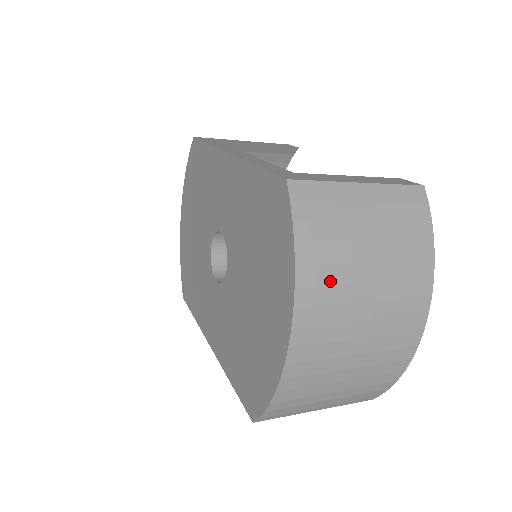
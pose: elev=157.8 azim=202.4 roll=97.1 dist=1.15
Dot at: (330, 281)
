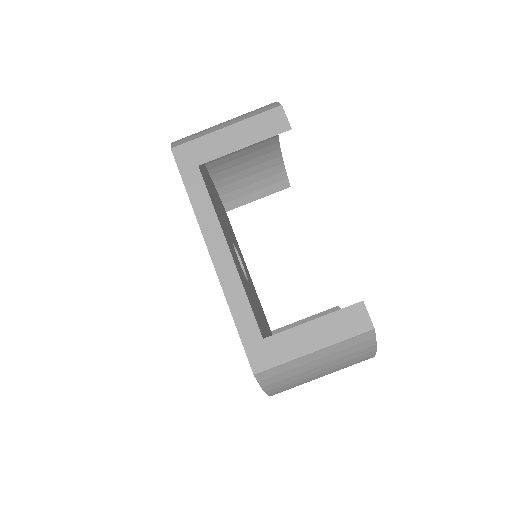
Dot at: occluded
